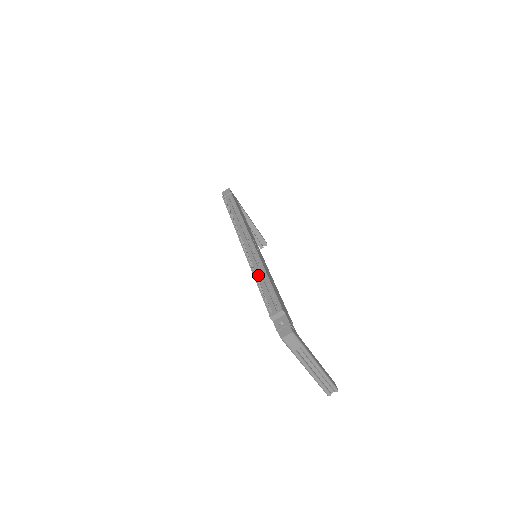
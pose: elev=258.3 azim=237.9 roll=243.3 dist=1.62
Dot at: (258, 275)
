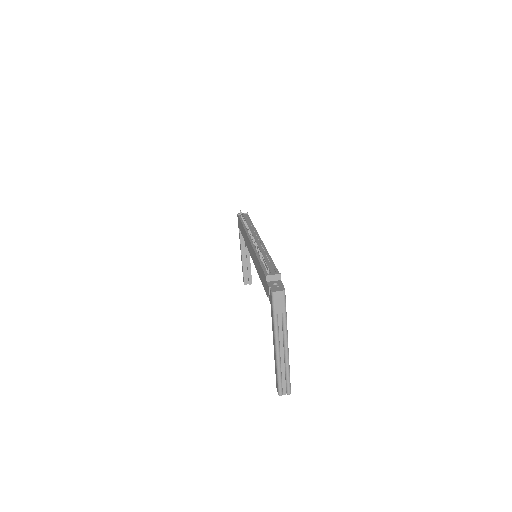
Dot at: occluded
